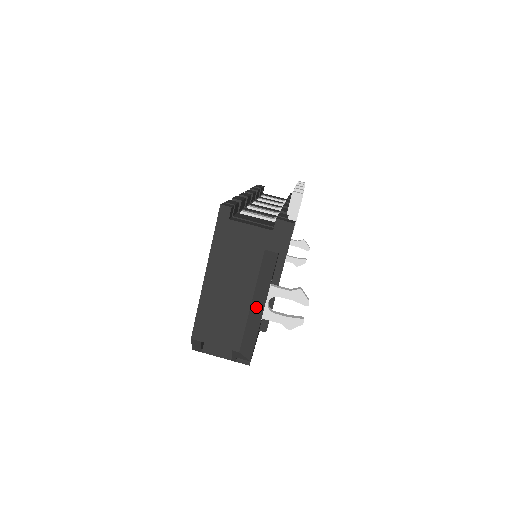
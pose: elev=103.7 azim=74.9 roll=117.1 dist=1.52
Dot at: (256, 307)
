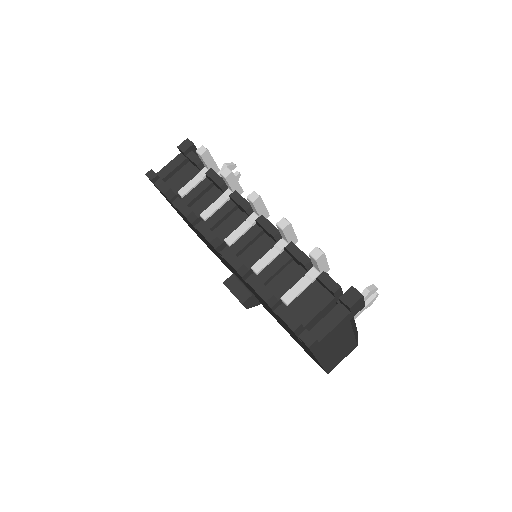
Dot at: (354, 329)
